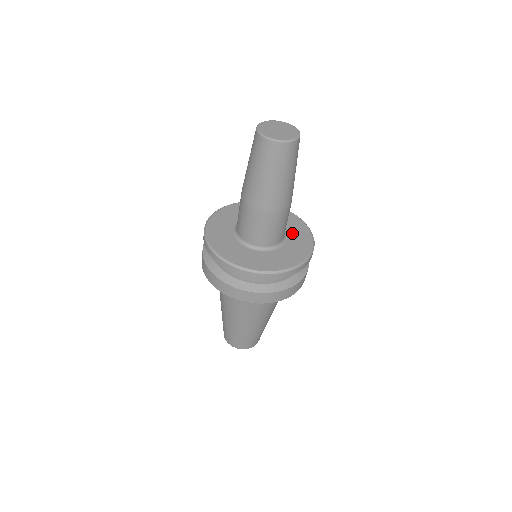
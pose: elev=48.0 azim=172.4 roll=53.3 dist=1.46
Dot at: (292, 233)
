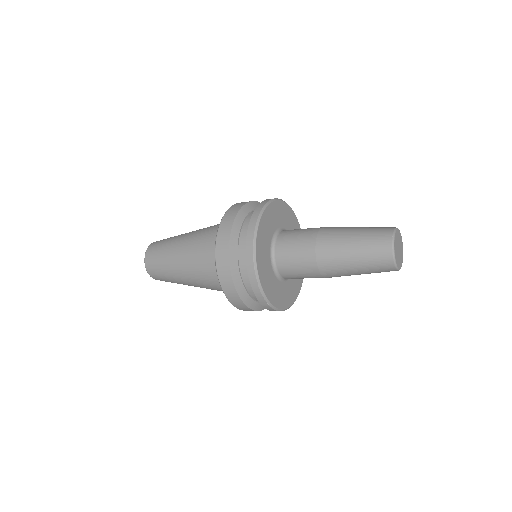
Dot at: occluded
